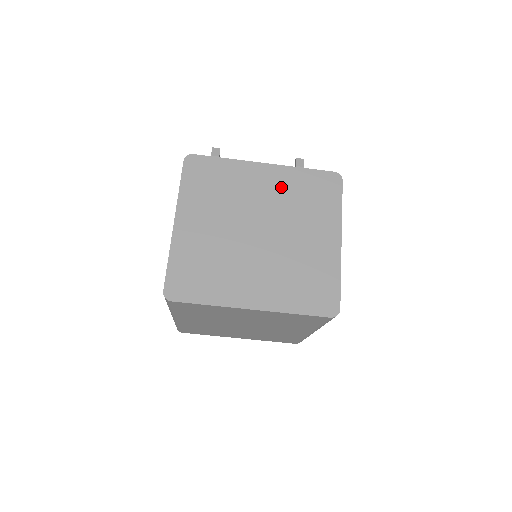
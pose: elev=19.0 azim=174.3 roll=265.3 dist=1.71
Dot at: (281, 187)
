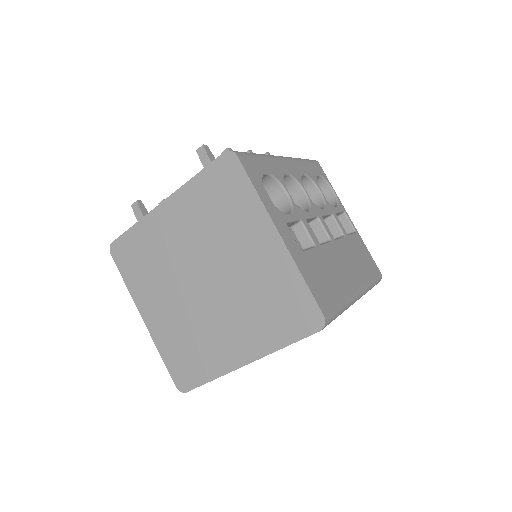
Dot at: (191, 216)
